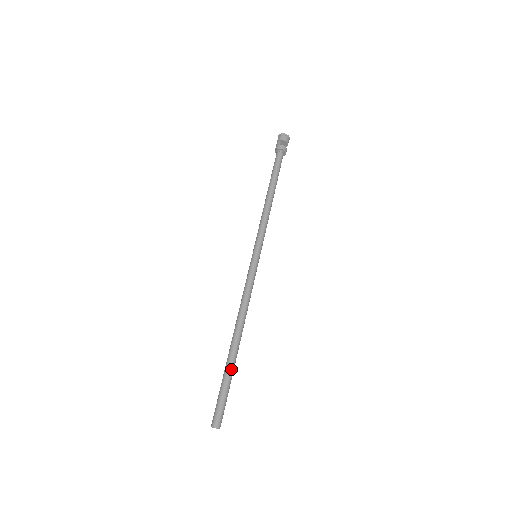
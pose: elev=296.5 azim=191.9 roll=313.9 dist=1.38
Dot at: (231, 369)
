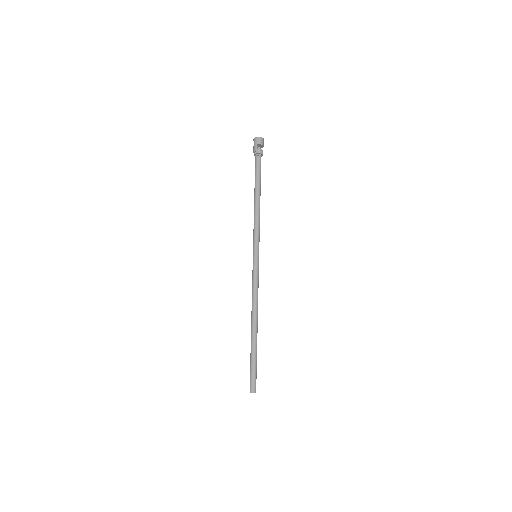
Dot at: (256, 350)
